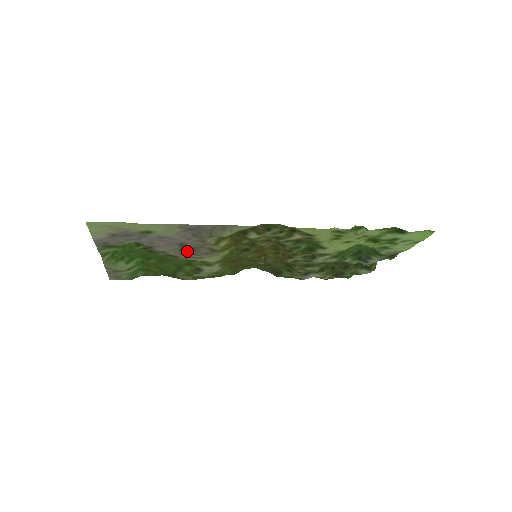
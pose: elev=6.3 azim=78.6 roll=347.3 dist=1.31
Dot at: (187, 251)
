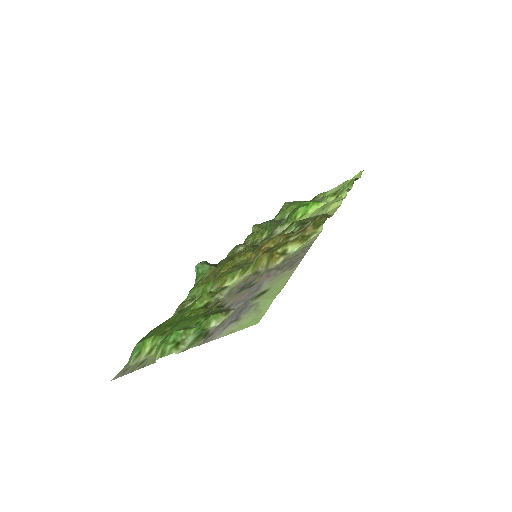
Dot at: (240, 289)
